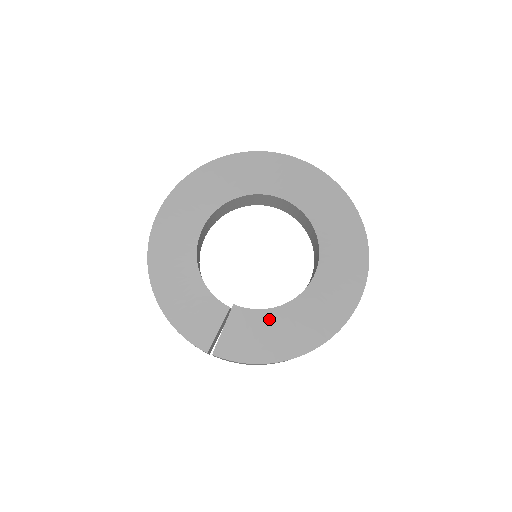
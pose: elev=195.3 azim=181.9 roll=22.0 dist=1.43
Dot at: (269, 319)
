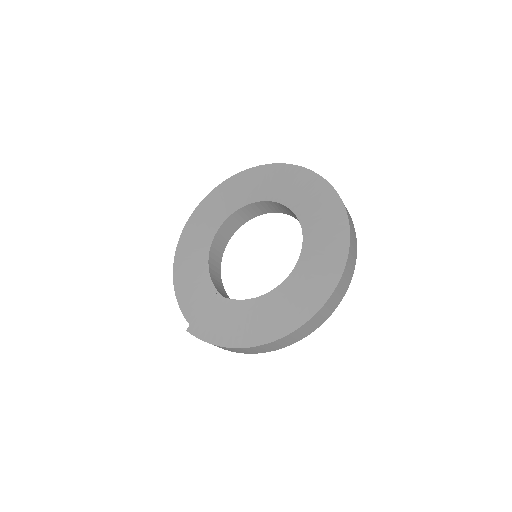
Dot at: (237, 309)
